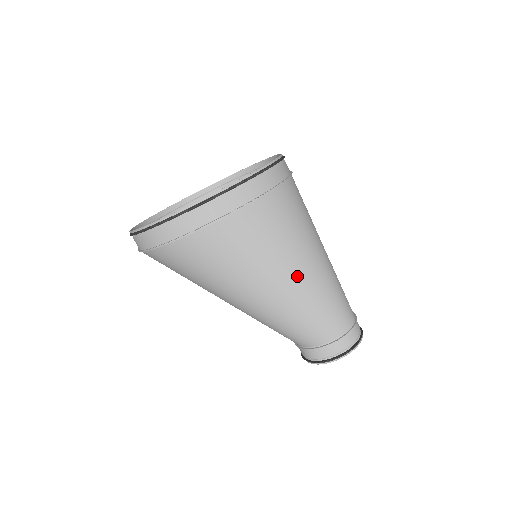
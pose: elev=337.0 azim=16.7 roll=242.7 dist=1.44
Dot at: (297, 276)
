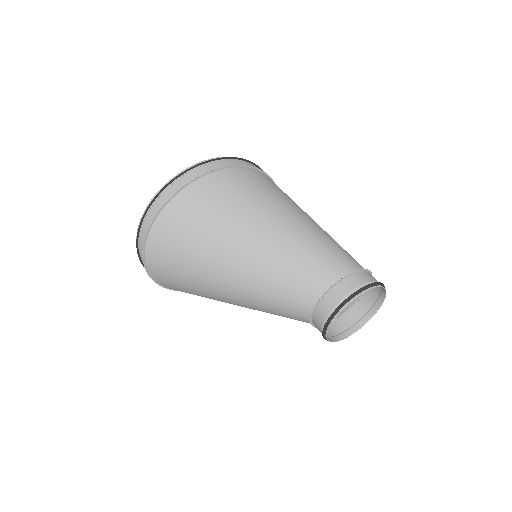
Dot at: (276, 220)
